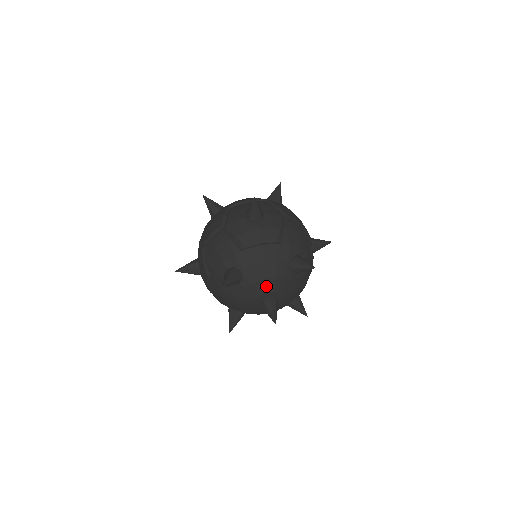
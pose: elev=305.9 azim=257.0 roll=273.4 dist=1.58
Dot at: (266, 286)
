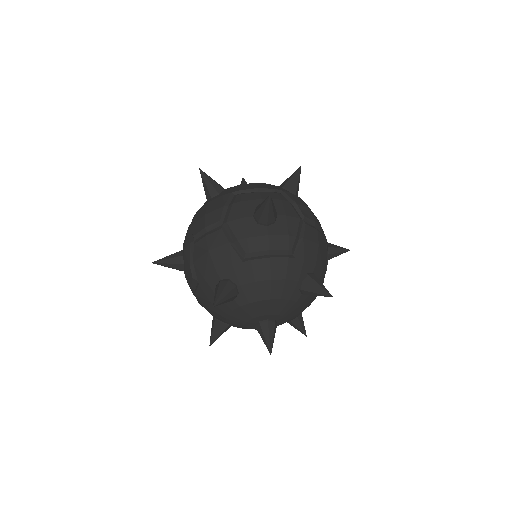
Dot at: (266, 307)
